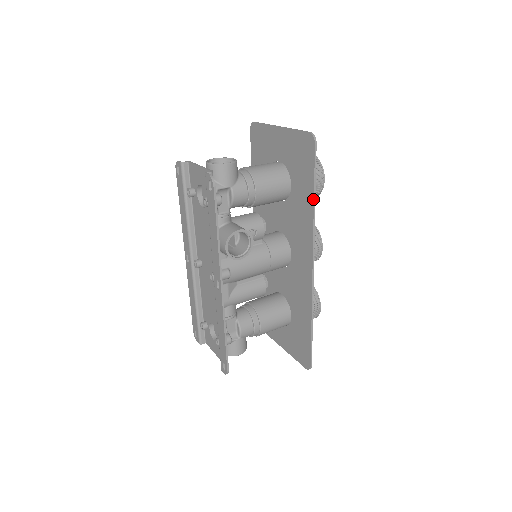
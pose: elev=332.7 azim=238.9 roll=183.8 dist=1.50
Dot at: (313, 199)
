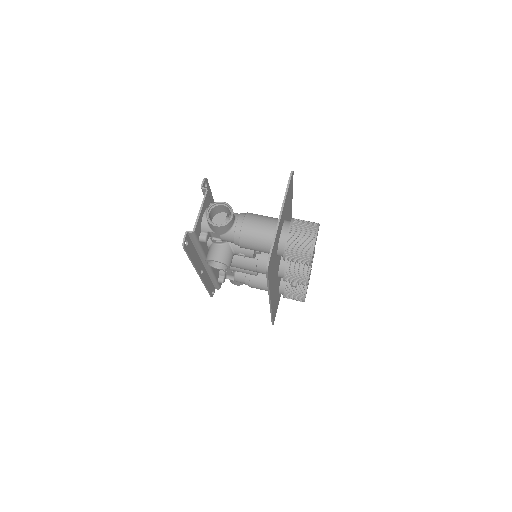
Dot at: (268, 286)
